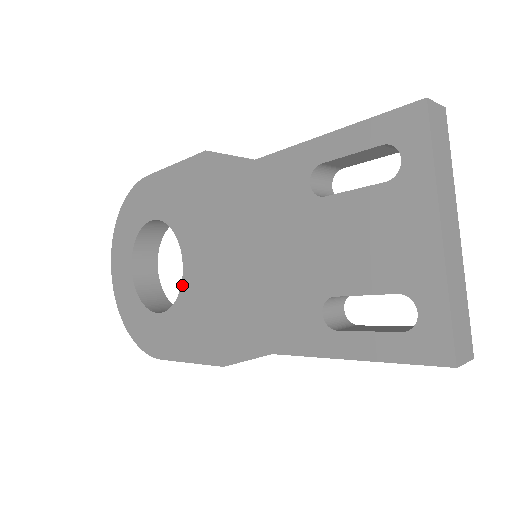
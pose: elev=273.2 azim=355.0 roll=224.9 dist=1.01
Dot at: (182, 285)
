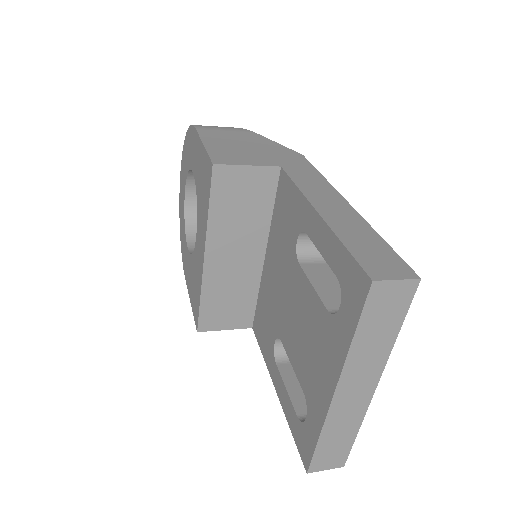
Dot at: (194, 249)
